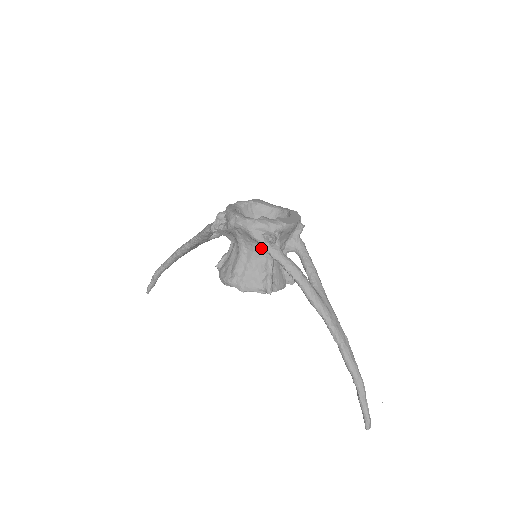
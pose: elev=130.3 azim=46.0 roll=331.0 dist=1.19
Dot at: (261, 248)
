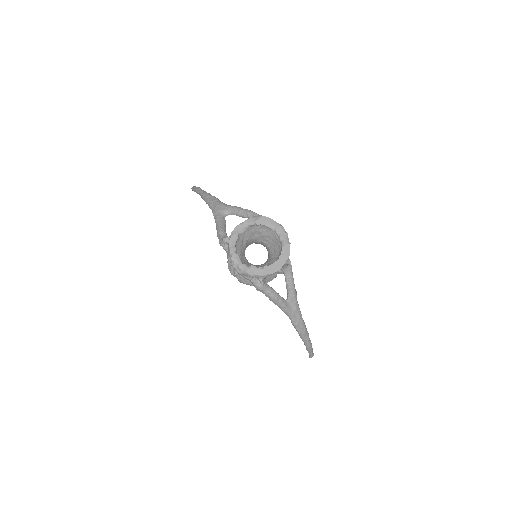
Dot at: occluded
